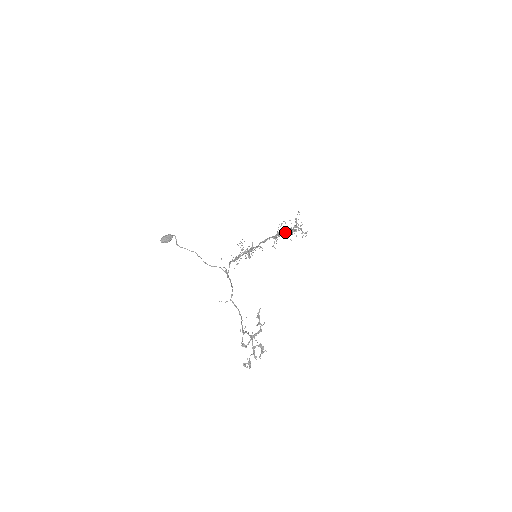
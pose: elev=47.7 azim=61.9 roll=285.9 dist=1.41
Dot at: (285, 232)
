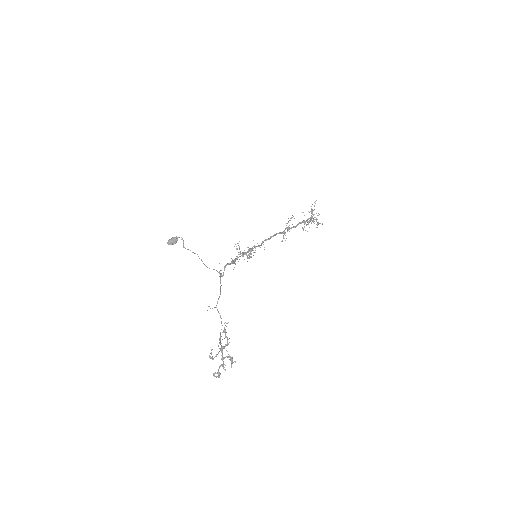
Dot at: (296, 225)
